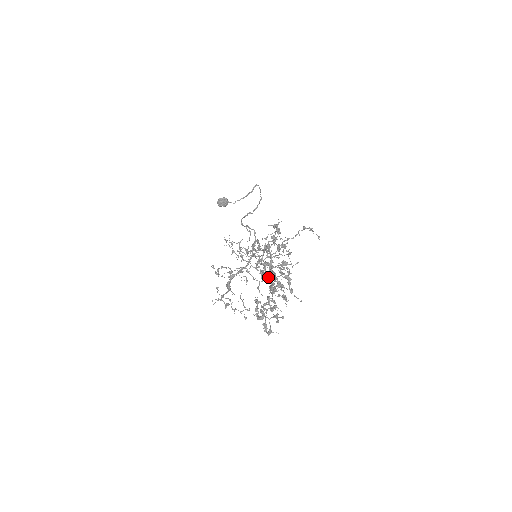
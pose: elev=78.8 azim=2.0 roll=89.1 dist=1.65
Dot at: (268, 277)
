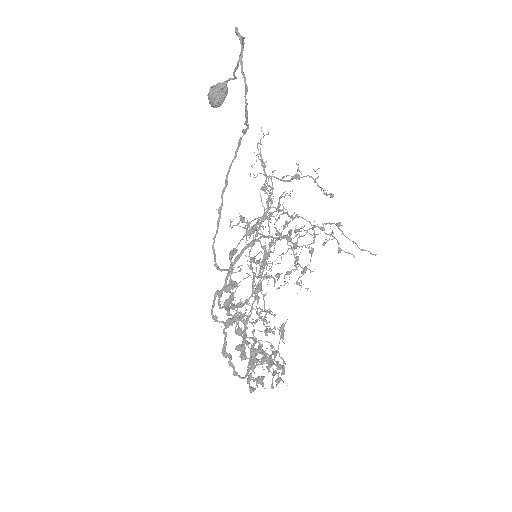
Dot at: (315, 227)
